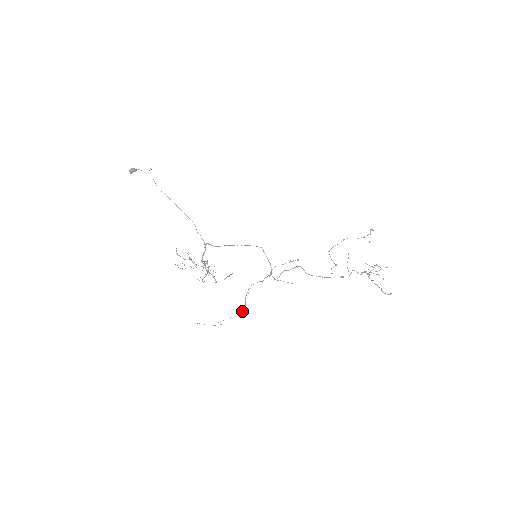
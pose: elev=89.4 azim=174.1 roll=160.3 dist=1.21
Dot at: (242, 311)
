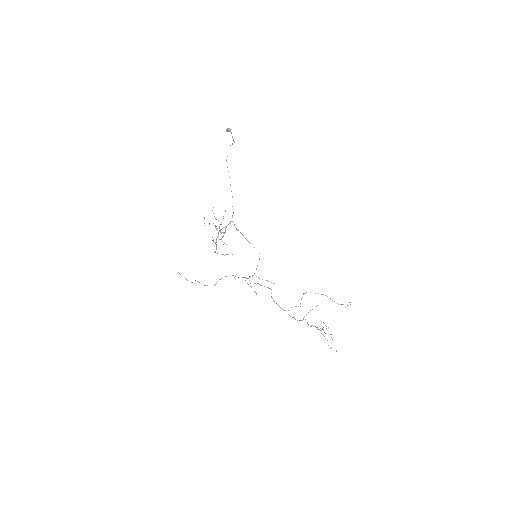
Dot at: occluded
